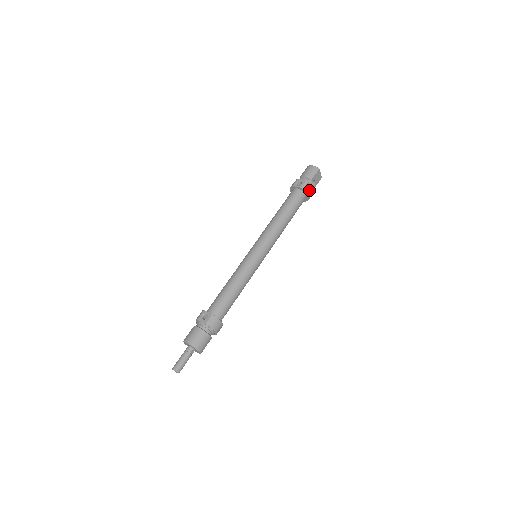
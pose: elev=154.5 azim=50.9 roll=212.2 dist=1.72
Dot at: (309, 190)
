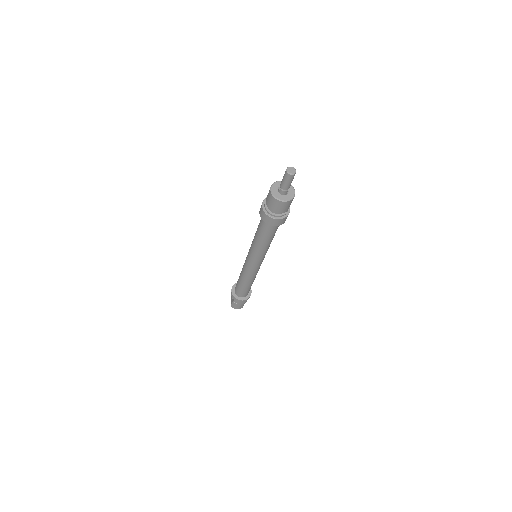
Dot at: (250, 290)
